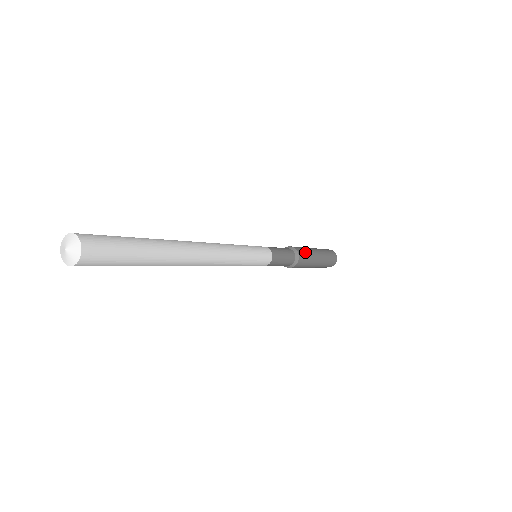
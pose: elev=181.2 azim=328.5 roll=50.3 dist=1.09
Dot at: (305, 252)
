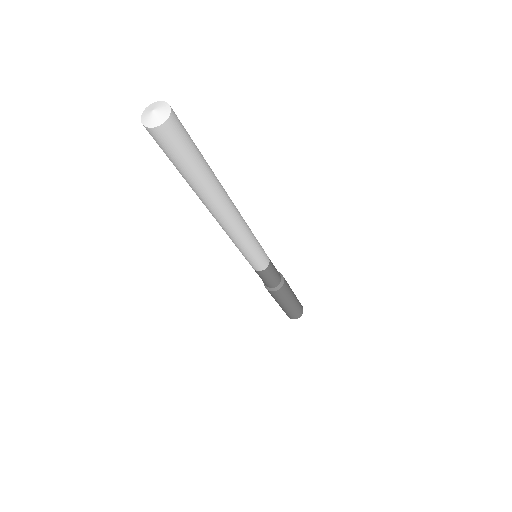
Dot at: occluded
